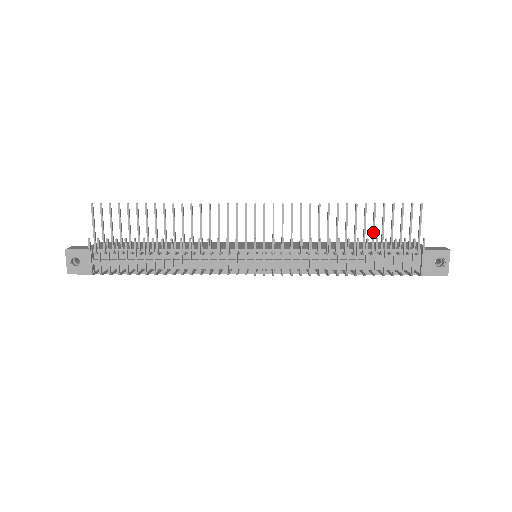
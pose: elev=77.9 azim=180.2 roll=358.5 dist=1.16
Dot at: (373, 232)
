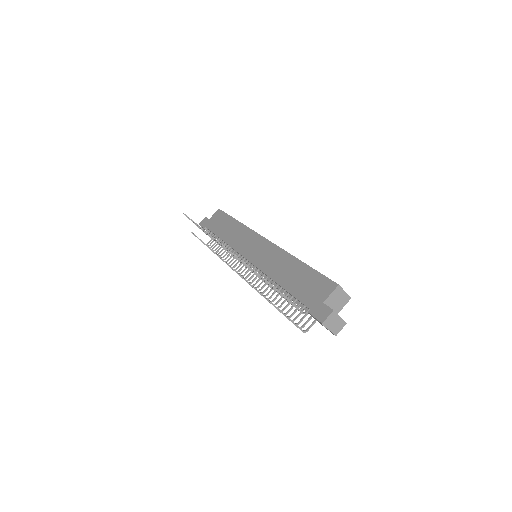
Dot at: (272, 288)
